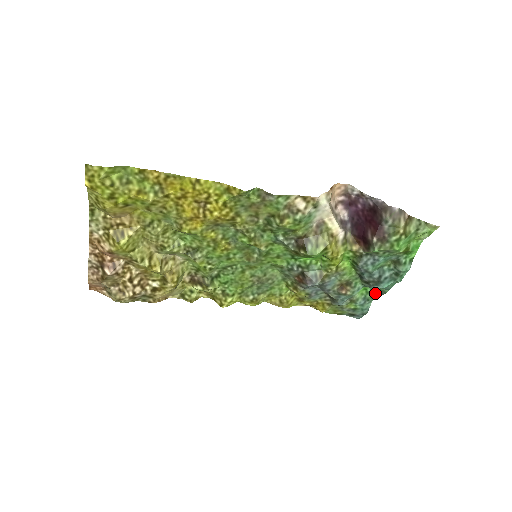
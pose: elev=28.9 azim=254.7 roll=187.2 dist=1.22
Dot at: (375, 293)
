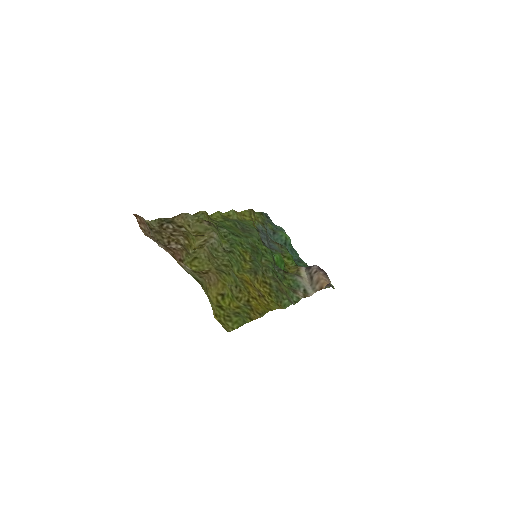
Dot at: occluded
